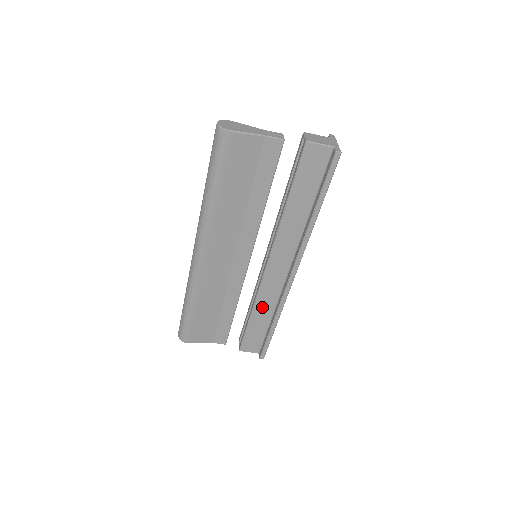
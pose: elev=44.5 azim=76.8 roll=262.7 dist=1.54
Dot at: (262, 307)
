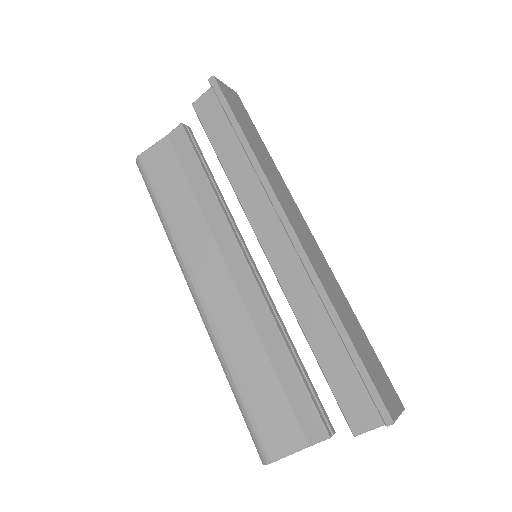
Dot at: (311, 318)
